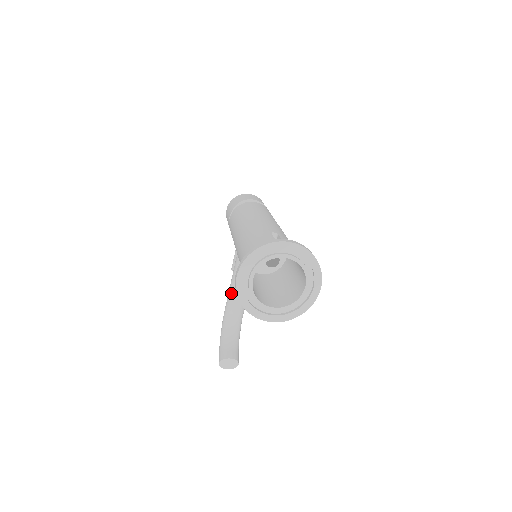
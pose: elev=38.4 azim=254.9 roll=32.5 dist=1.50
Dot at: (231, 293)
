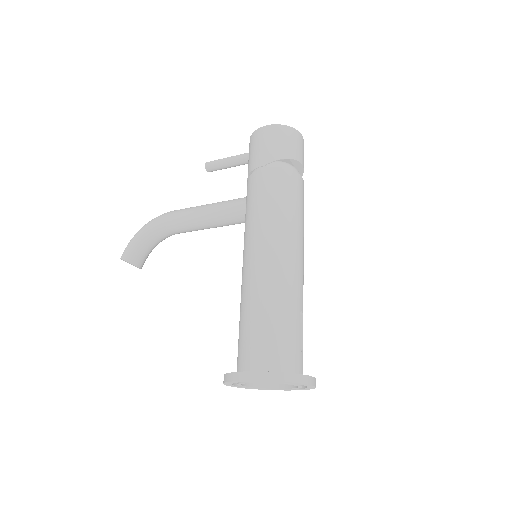
Dot at: (192, 220)
